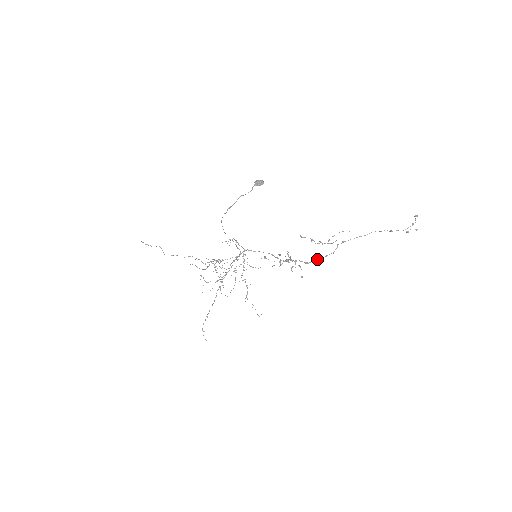
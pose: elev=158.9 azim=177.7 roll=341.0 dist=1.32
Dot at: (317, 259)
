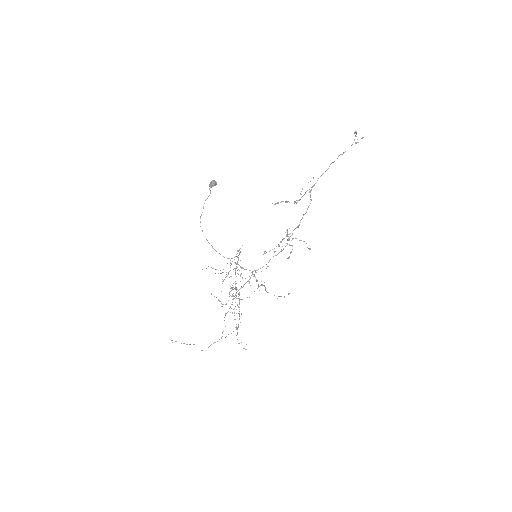
Dot at: (303, 215)
